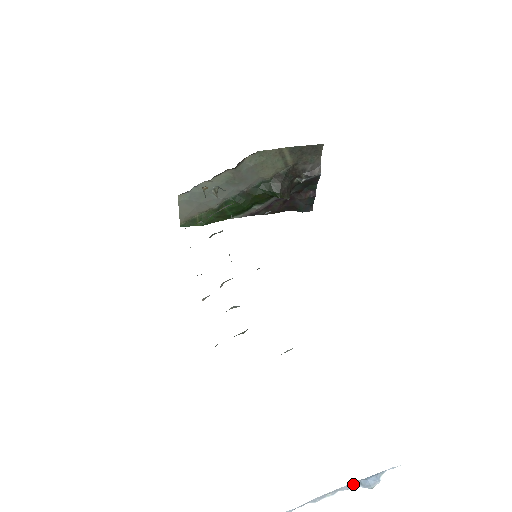
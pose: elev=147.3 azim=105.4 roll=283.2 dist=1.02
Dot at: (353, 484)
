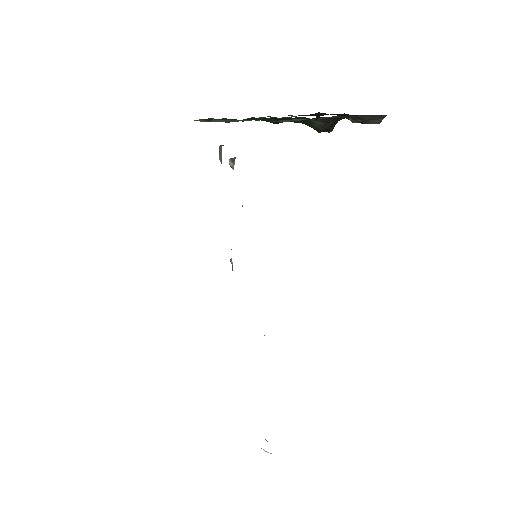
Dot at: occluded
